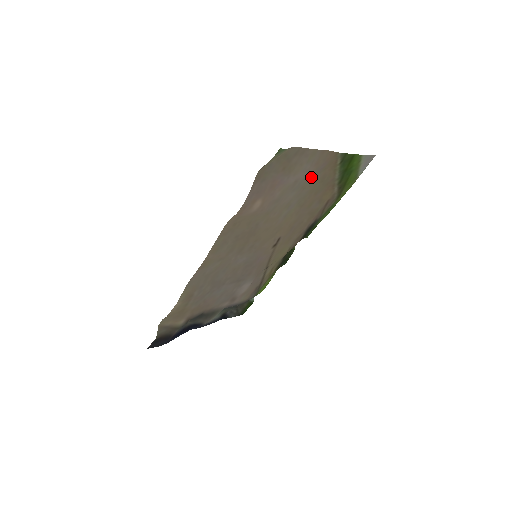
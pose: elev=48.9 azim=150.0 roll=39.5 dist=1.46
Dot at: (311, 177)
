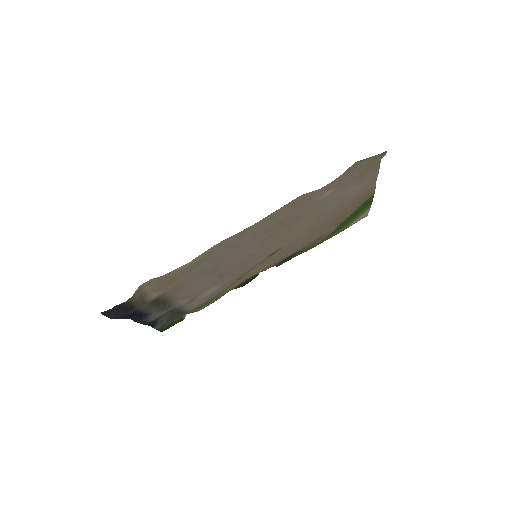
Dot at: (349, 200)
